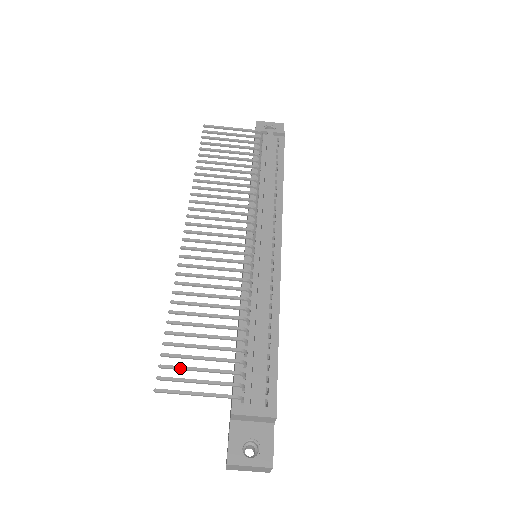
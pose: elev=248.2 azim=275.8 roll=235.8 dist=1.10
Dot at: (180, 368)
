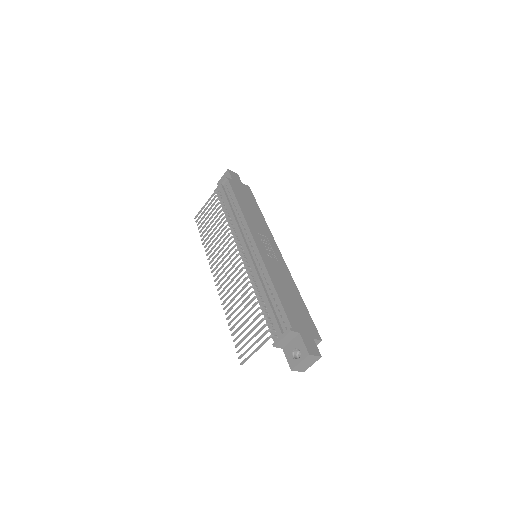
Dot at: (244, 346)
